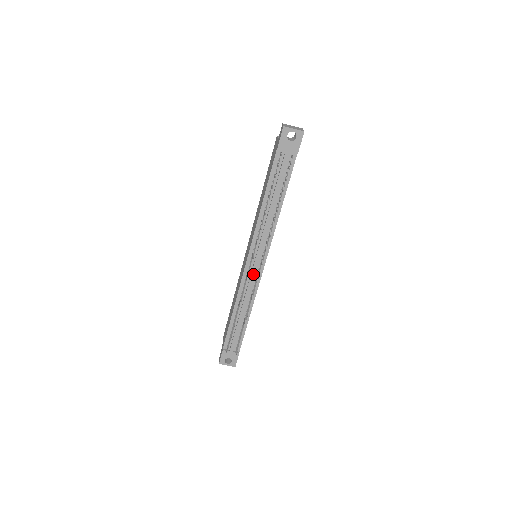
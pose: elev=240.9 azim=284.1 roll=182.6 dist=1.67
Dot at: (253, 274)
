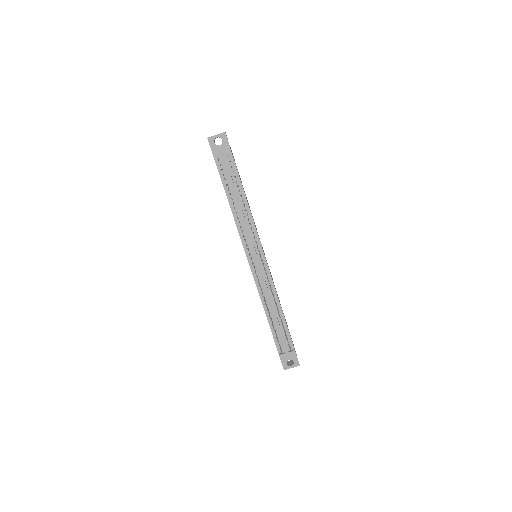
Dot at: (260, 271)
